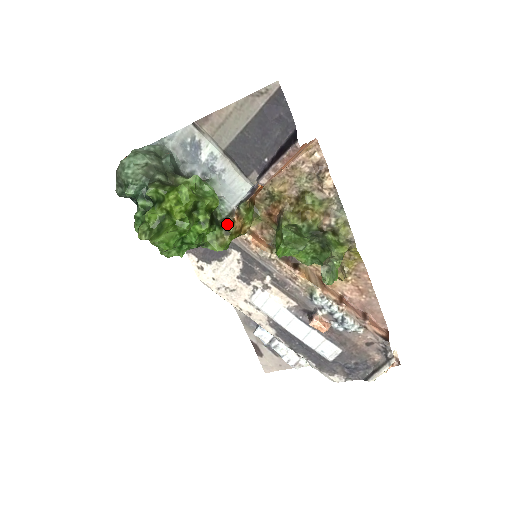
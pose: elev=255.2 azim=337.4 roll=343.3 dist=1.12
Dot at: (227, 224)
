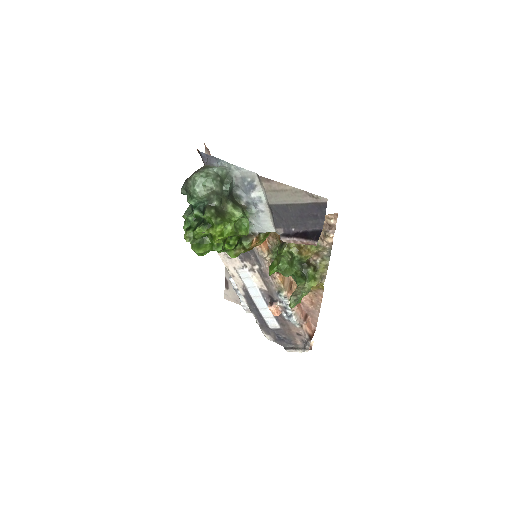
Dot at: (247, 244)
